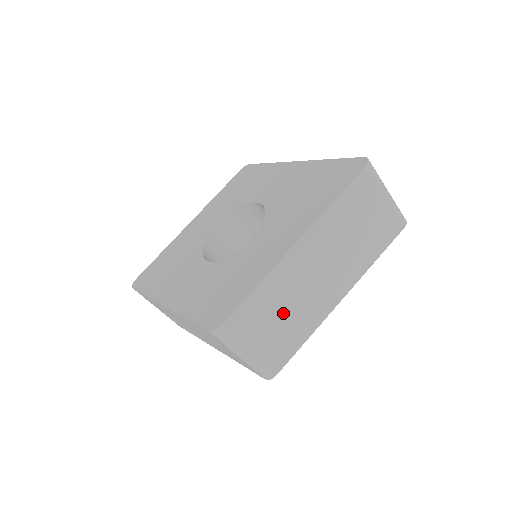
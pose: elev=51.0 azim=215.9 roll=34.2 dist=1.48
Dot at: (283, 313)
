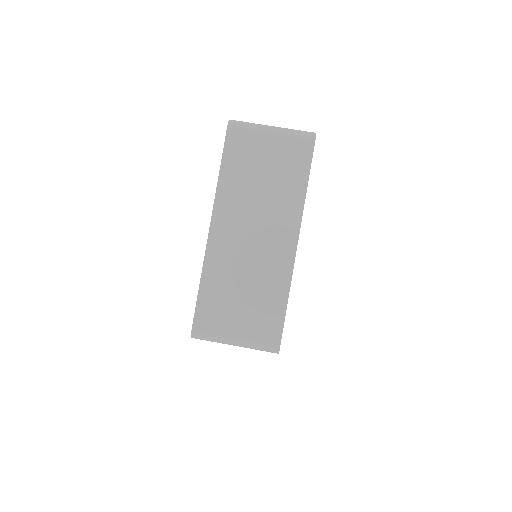
Dot at: (243, 288)
